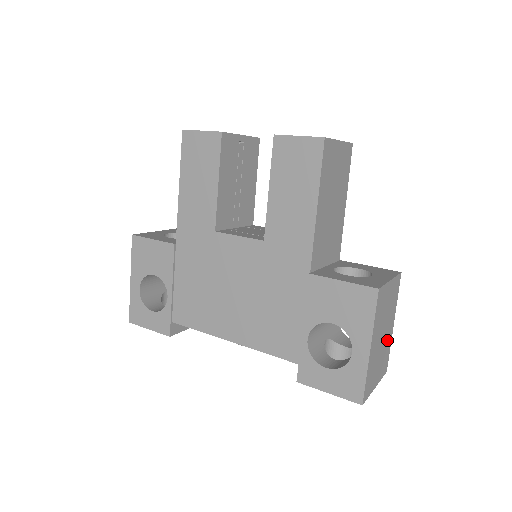
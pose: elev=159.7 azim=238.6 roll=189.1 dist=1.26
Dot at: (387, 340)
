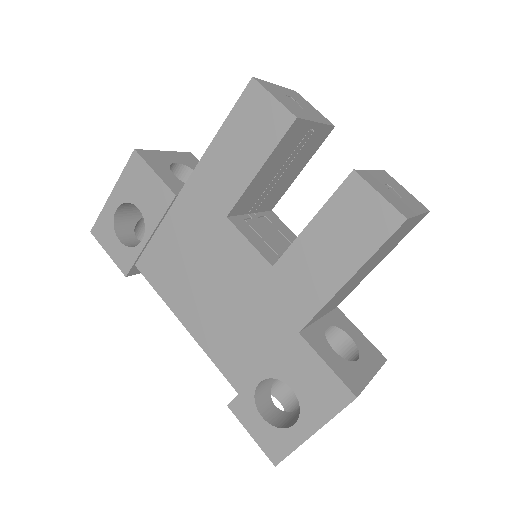
Dot at: occluded
